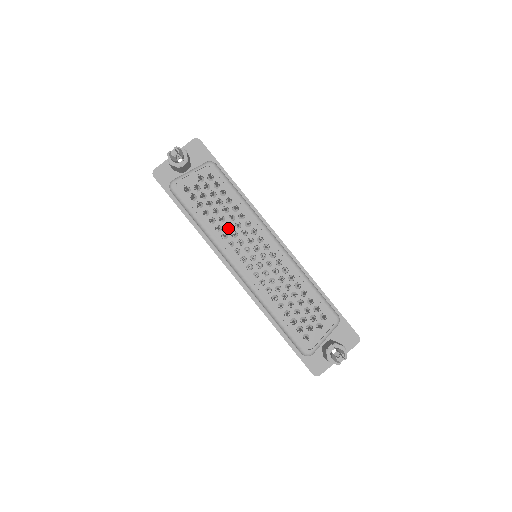
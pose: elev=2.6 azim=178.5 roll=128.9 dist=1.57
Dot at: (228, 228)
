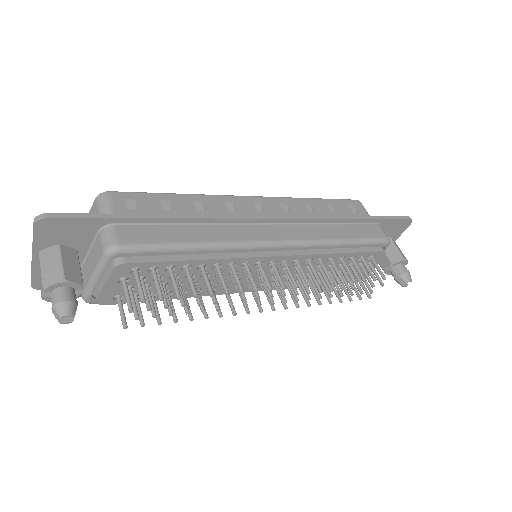
Dot at: occluded
